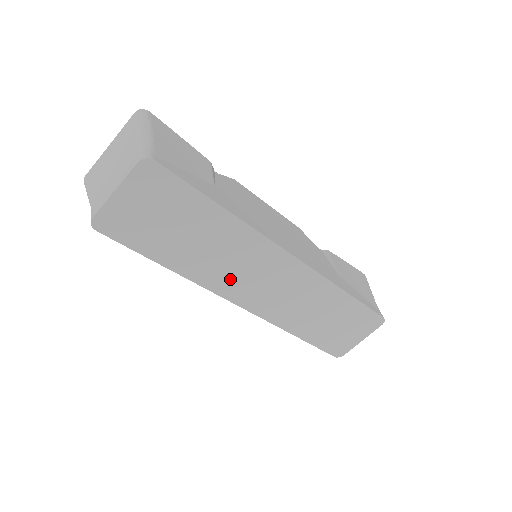
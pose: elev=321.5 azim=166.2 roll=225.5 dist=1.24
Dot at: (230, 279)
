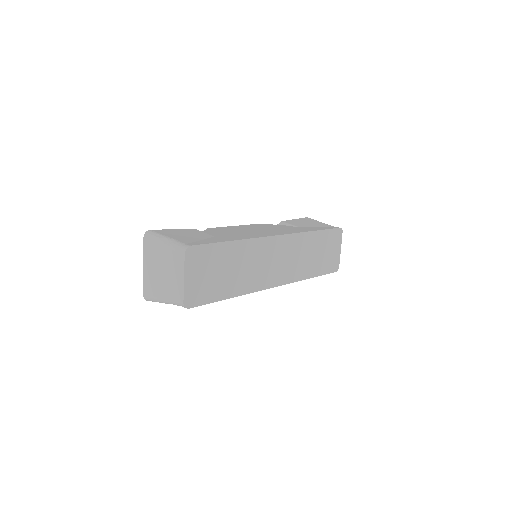
Dot at: (261, 276)
